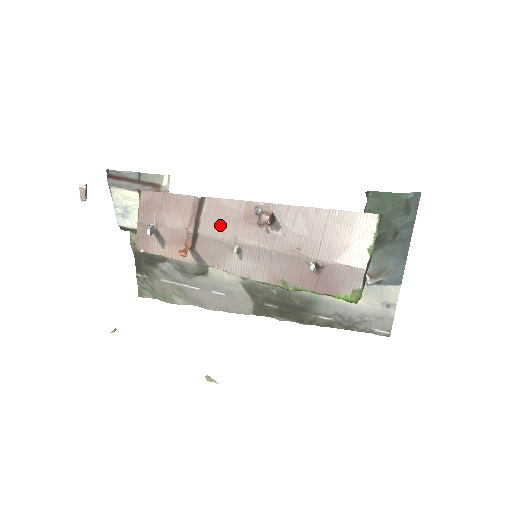
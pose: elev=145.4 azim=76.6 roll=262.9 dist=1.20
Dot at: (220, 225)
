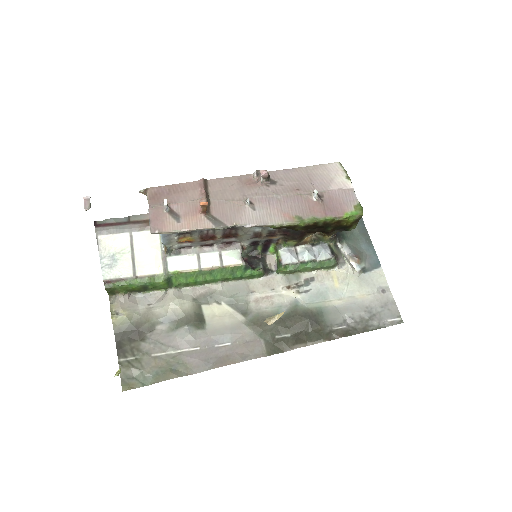
Dot at: (227, 192)
